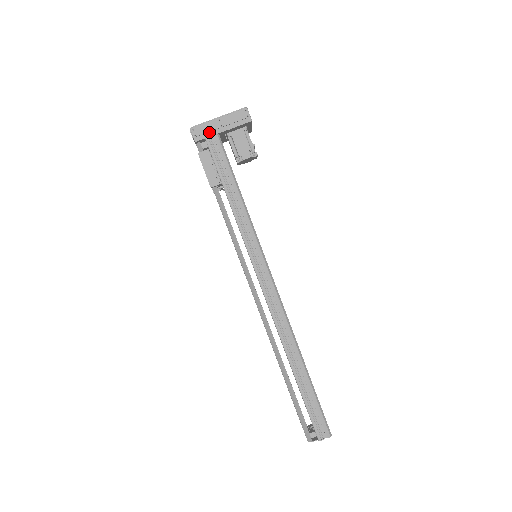
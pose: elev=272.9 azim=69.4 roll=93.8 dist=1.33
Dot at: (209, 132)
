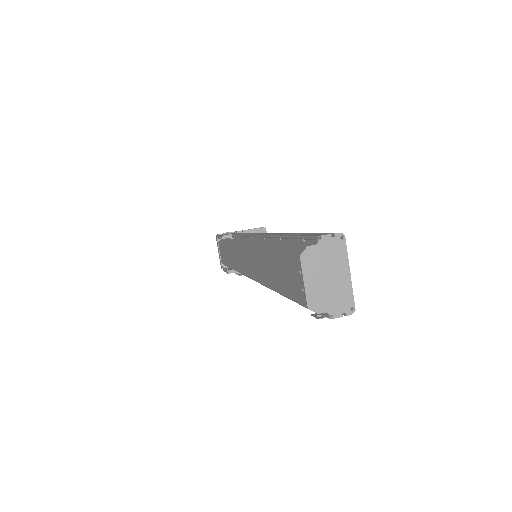
Dot at: occluded
